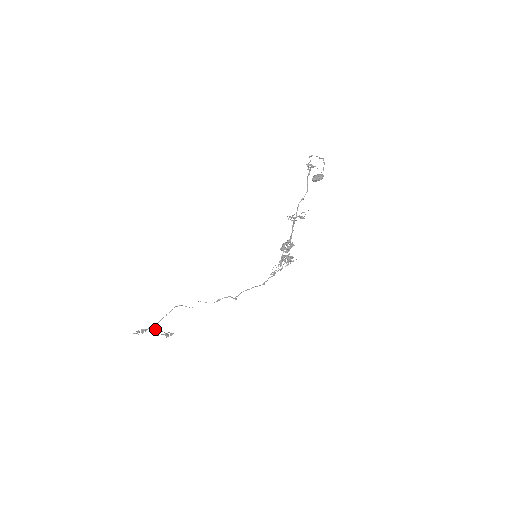
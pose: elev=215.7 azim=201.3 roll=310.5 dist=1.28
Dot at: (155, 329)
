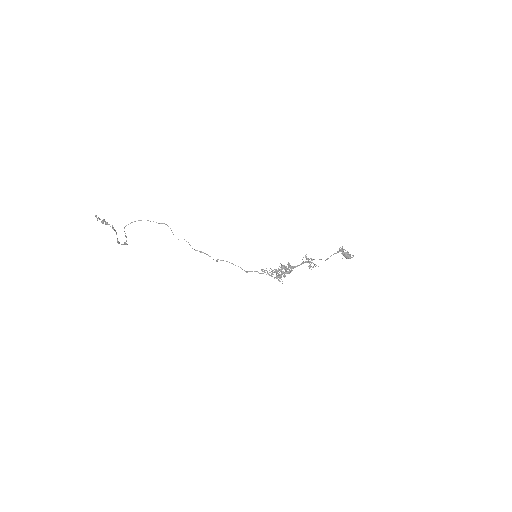
Dot at: (114, 230)
